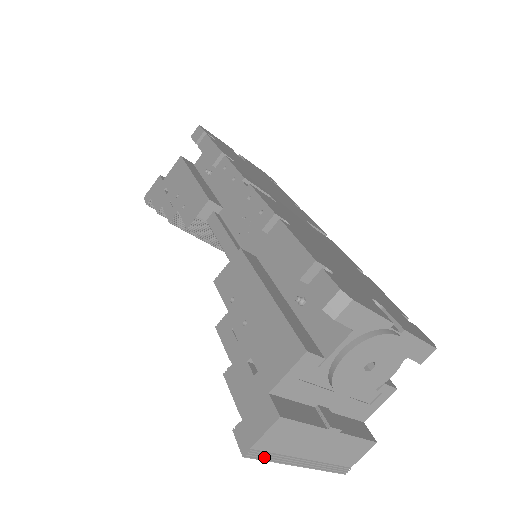
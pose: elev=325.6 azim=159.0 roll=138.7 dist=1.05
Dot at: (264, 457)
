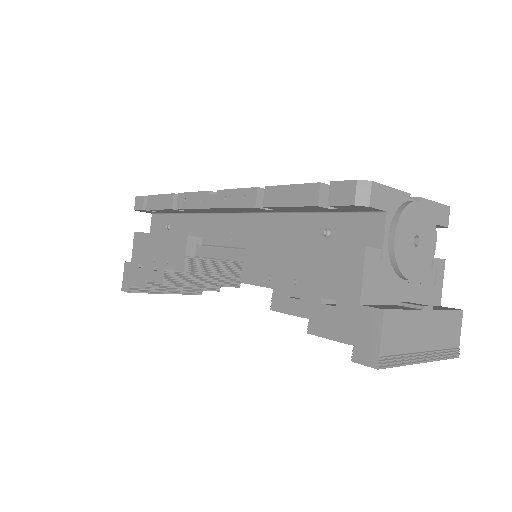
Dot at: (393, 362)
